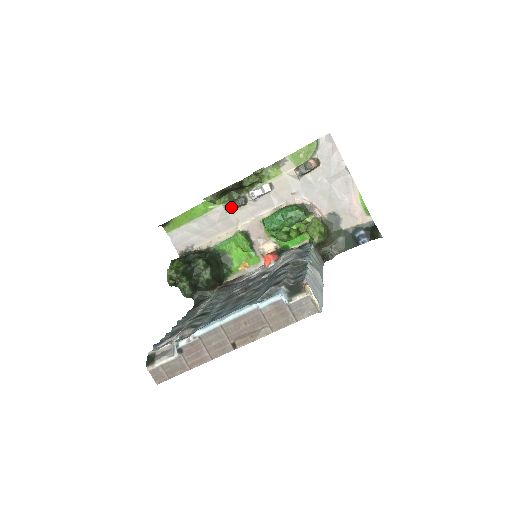
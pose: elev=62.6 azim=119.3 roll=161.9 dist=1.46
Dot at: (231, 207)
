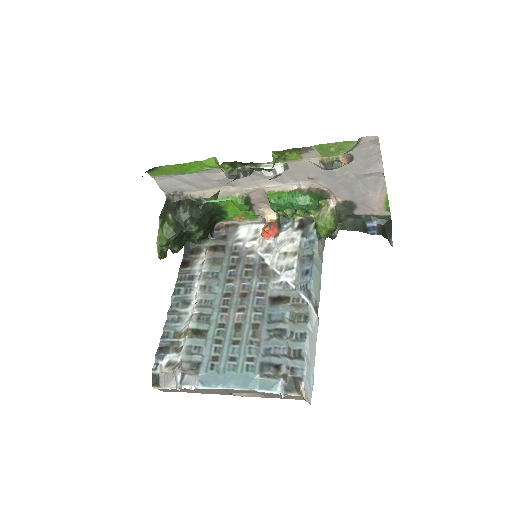
Dot at: (232, 177)
